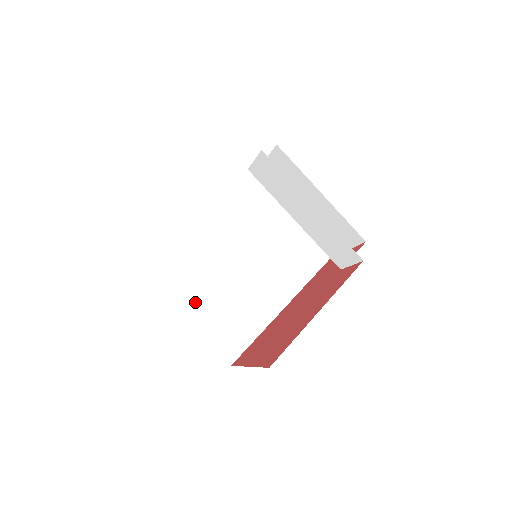
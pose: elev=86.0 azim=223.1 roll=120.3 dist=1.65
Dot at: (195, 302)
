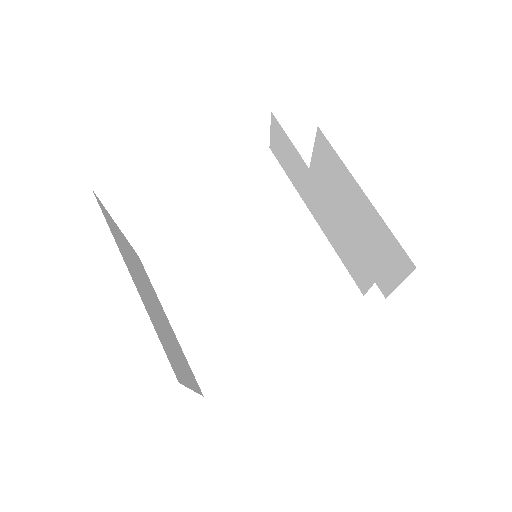
Dot at: (187, 305)
